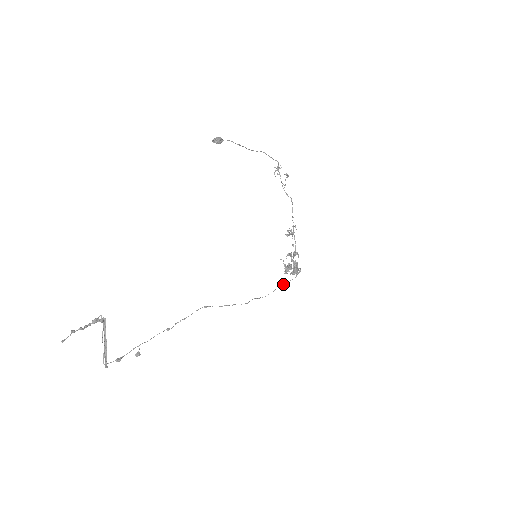
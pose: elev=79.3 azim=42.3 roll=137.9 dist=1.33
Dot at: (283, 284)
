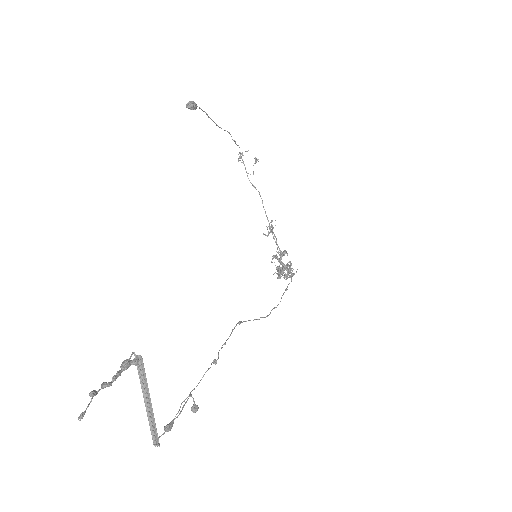
Dot at: (285, 290)
